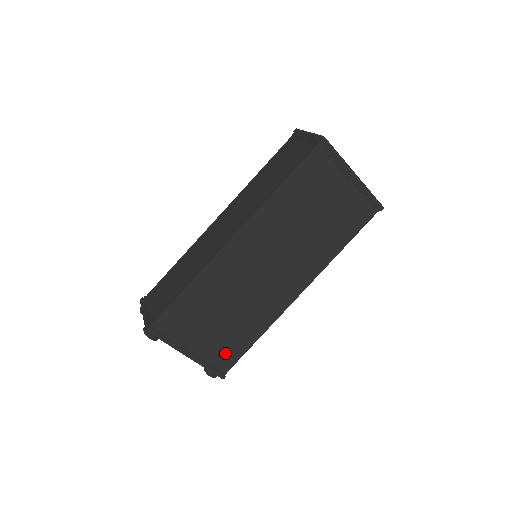
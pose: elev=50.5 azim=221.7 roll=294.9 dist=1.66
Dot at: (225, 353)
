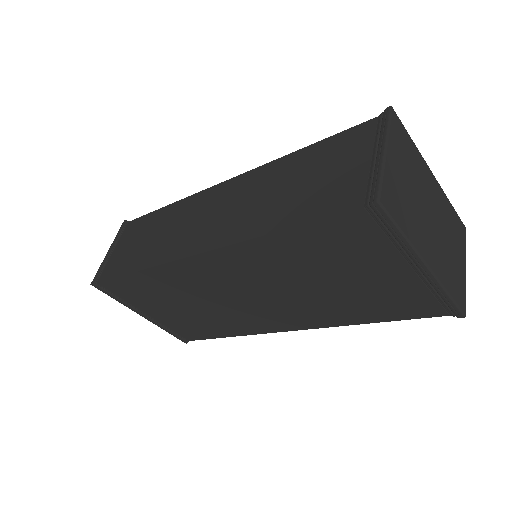
Dot at: (187, 330)
